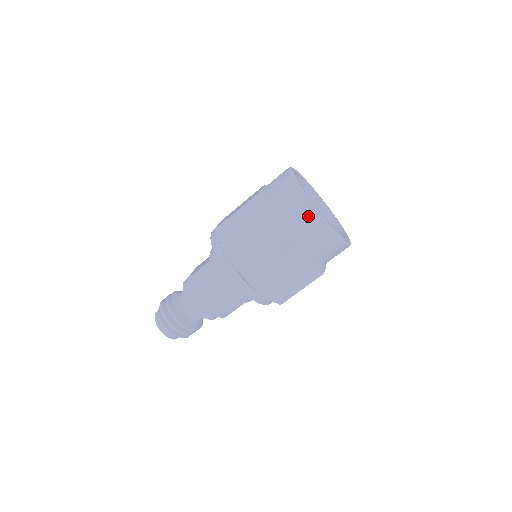
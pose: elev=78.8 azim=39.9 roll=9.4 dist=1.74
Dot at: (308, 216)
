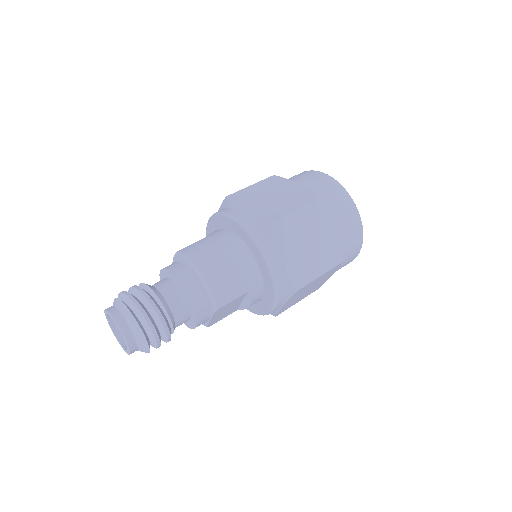
Dot at: (333, 186)
